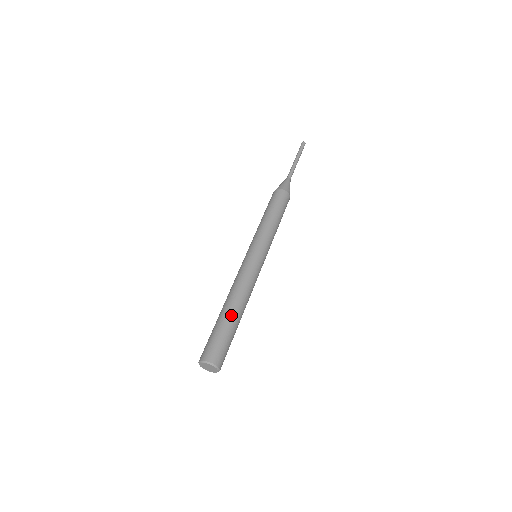
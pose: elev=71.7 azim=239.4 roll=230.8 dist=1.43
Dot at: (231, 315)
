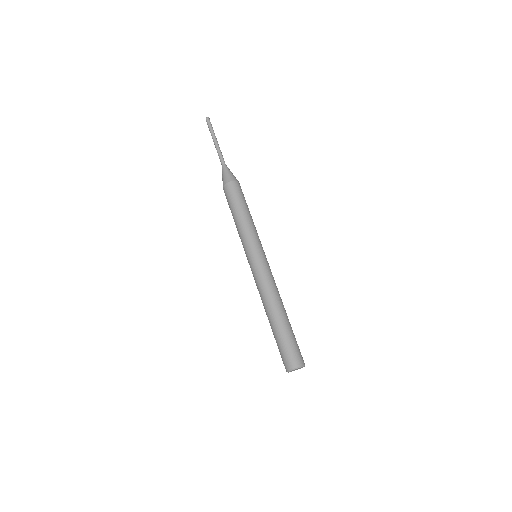
Dot at: (275, 323)
